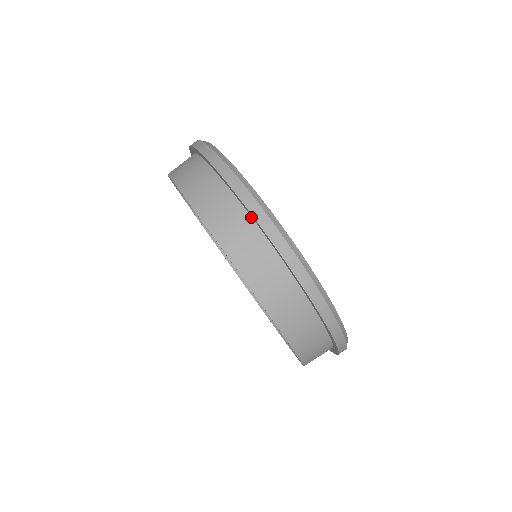
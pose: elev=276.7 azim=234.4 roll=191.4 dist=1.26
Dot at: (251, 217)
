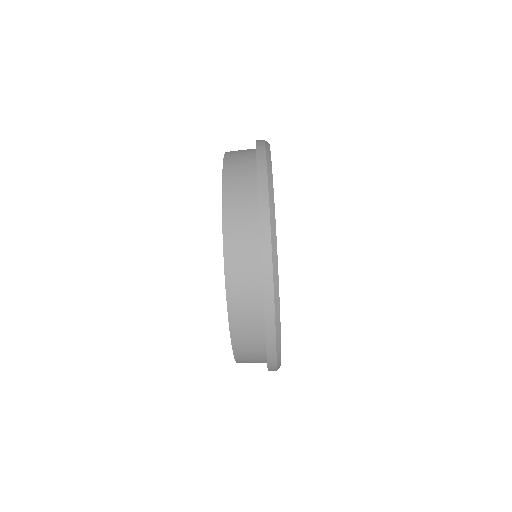
Dot at: (256, 166)
